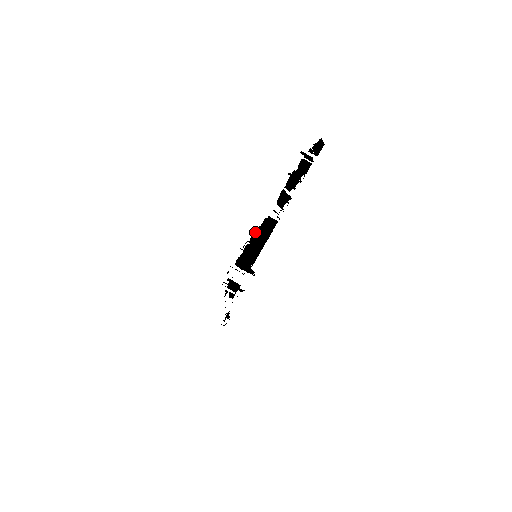
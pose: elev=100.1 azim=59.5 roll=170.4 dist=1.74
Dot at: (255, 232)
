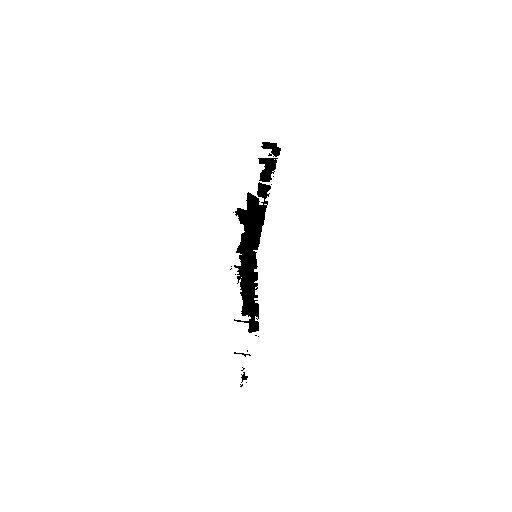
Dot at: occluded
